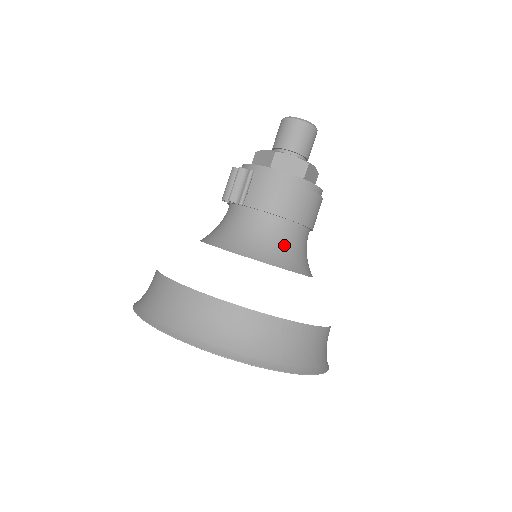
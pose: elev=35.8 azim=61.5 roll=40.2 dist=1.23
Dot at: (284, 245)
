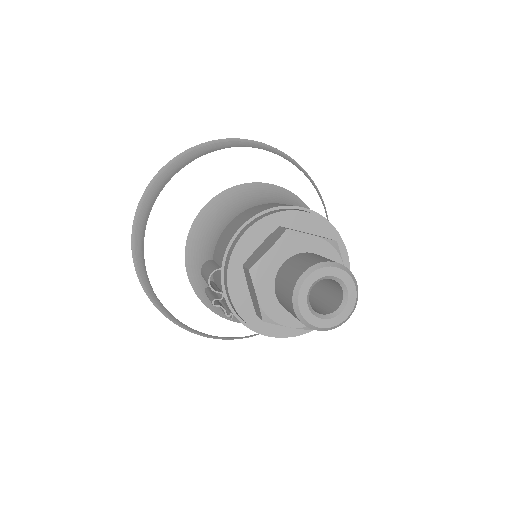
Dot at: occluded
